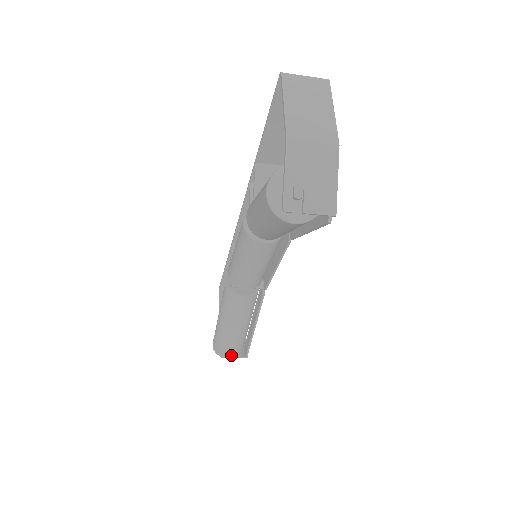
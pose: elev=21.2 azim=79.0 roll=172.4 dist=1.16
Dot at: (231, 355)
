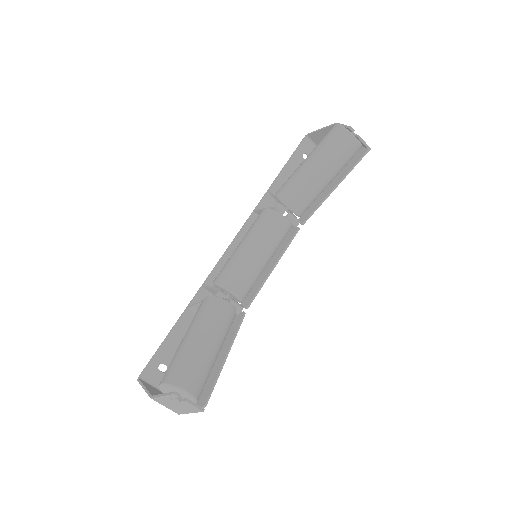
Dot at: (193, 387)
